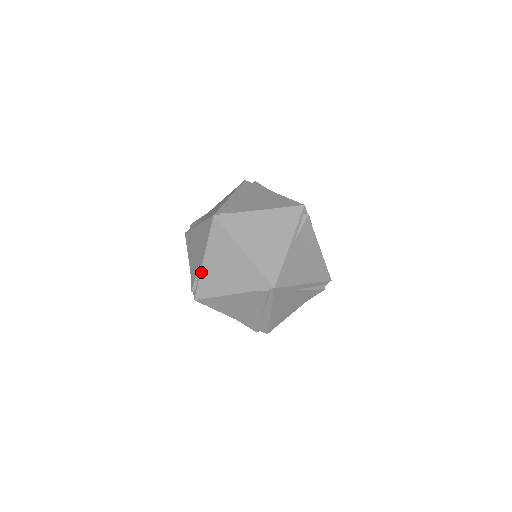
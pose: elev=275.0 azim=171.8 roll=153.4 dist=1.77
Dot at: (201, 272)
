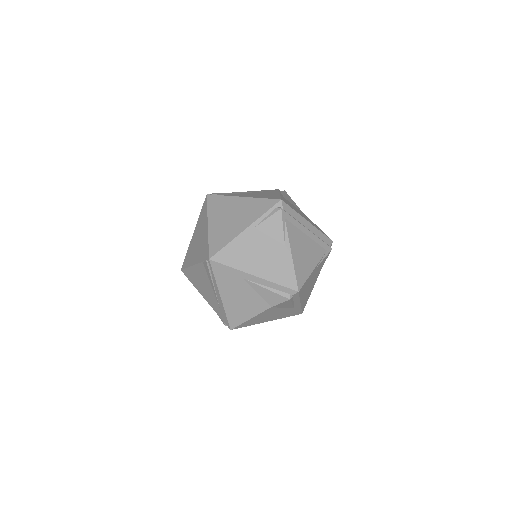
Dot at: (189, 245)
